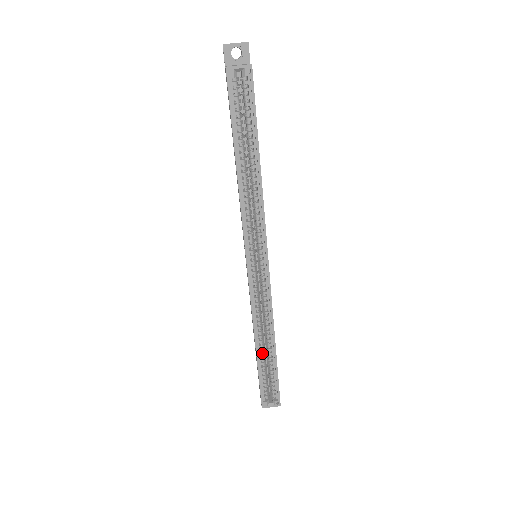
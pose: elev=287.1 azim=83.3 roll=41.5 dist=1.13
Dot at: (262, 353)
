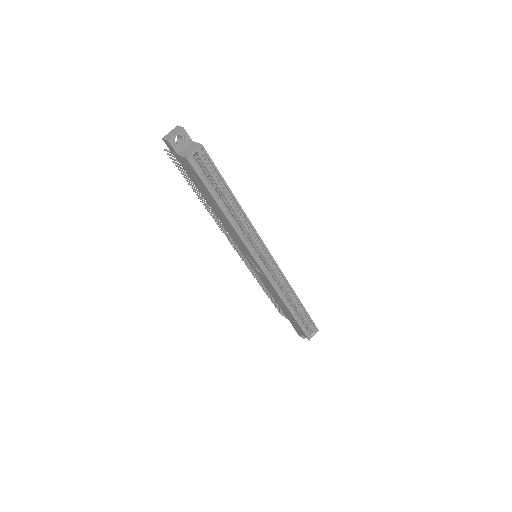
Dot at: (293, 310)
